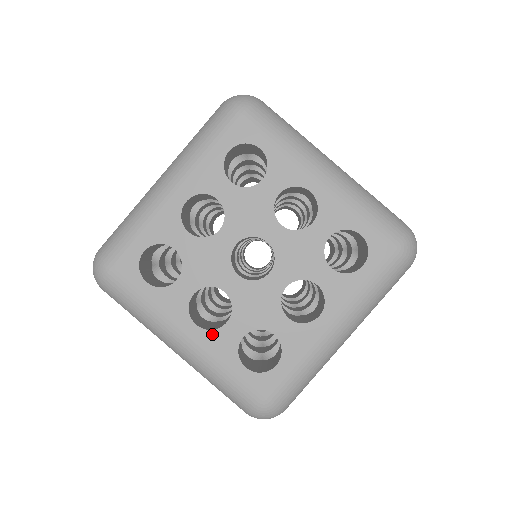
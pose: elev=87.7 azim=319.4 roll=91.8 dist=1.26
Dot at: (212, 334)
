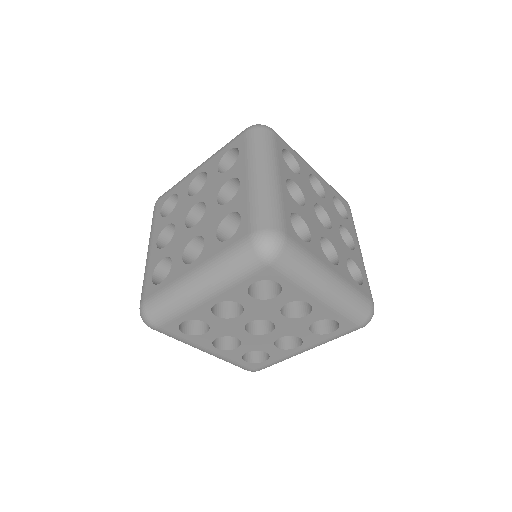
Dot at: (202, 254)
